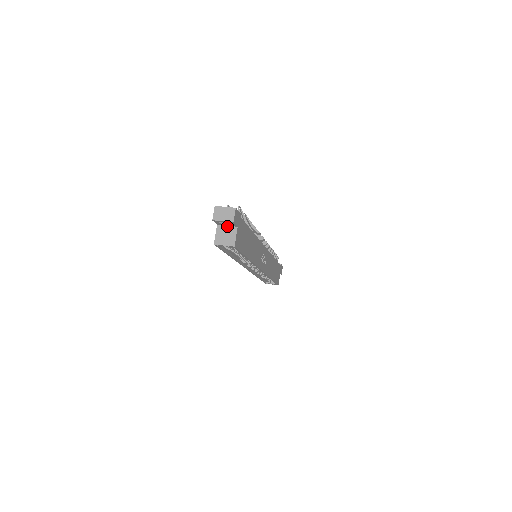
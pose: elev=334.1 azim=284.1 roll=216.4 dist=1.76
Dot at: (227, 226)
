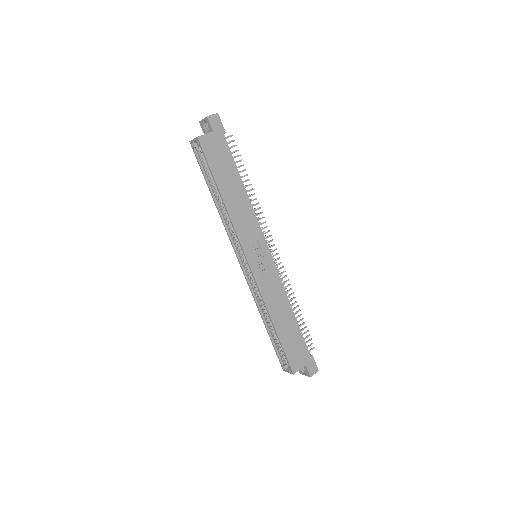
Dot at: occluded
